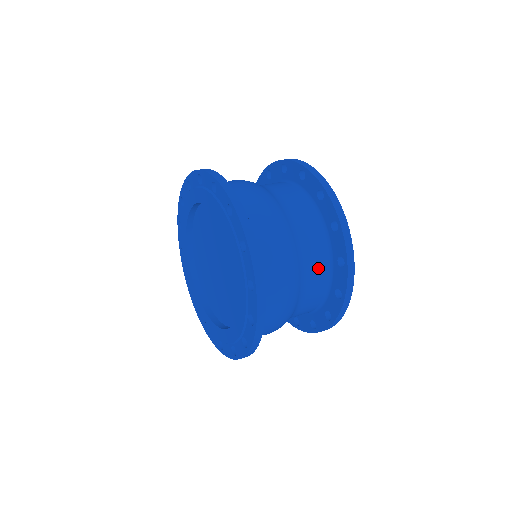
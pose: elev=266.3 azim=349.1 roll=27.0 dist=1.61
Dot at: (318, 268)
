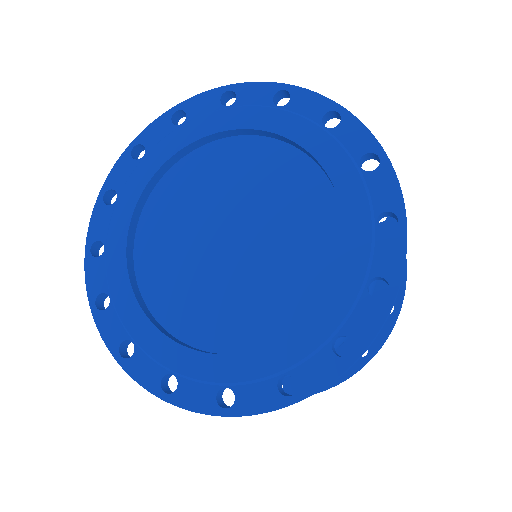
Dot at: occluded
